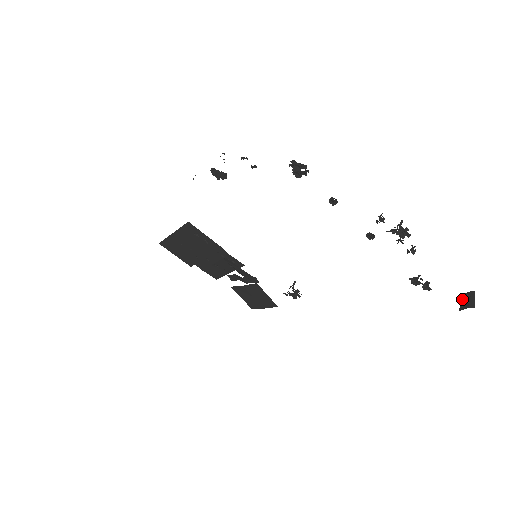
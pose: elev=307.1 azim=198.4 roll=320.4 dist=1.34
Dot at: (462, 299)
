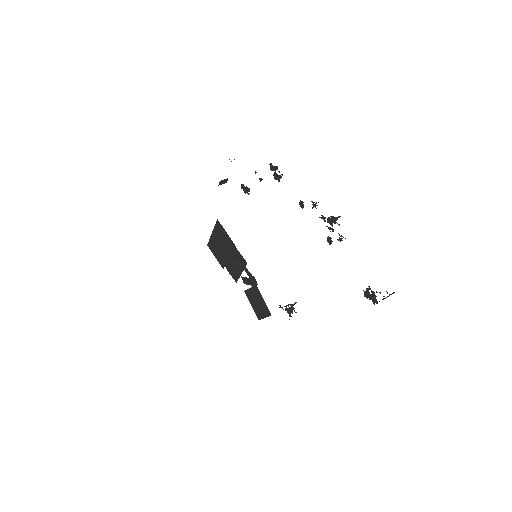
Dot at: occluded
